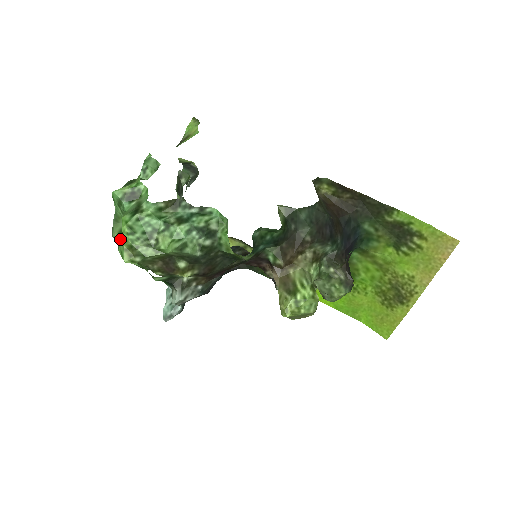
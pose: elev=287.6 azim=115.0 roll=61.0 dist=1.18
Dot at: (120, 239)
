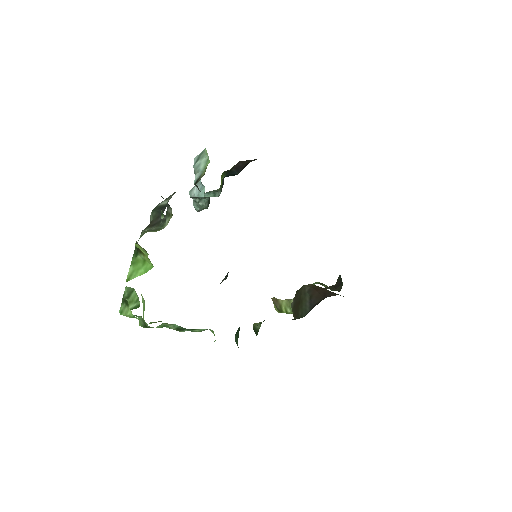
Dot at: occluded
